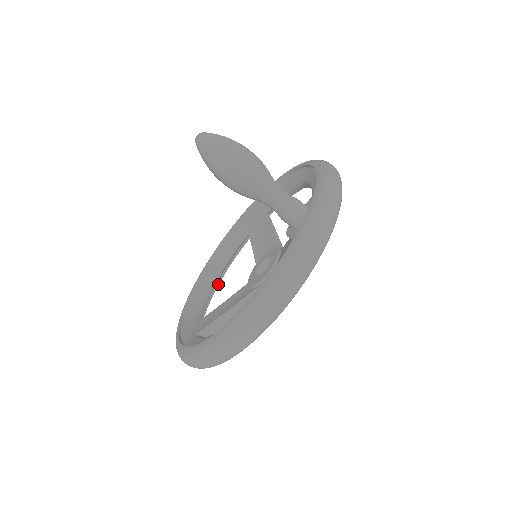
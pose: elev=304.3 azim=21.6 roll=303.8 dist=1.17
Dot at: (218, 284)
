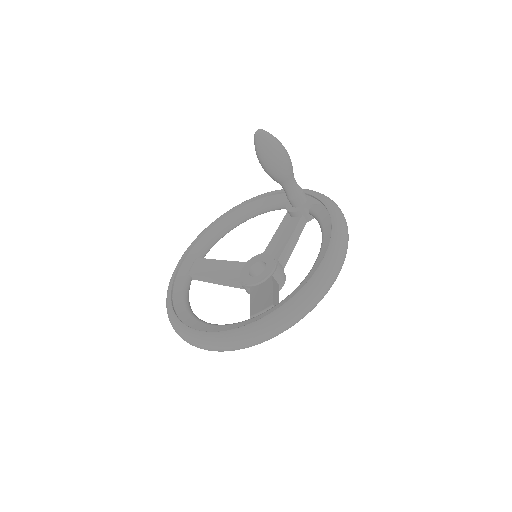
Dot at: occluded
